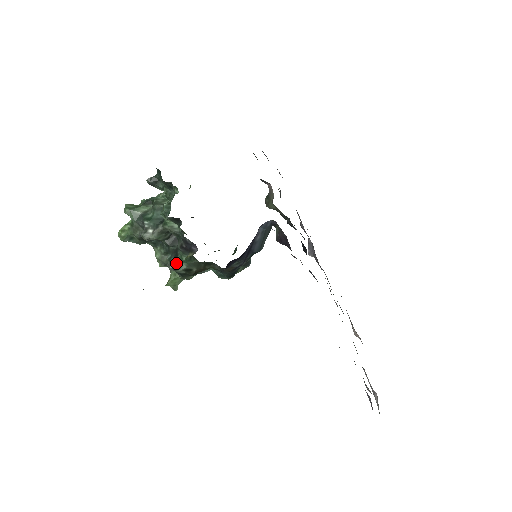
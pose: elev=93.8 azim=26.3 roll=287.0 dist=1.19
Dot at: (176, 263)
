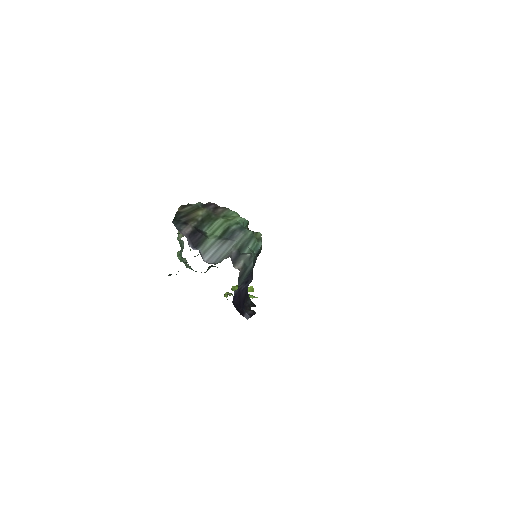
Dot at: occluded
